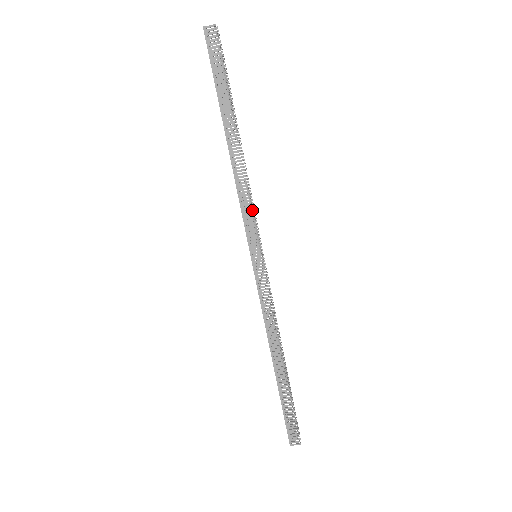
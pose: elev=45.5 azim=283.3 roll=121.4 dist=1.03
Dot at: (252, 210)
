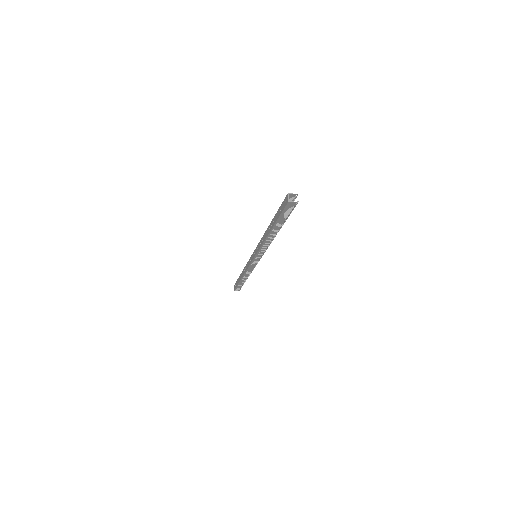
Dot at: (266, 249)
